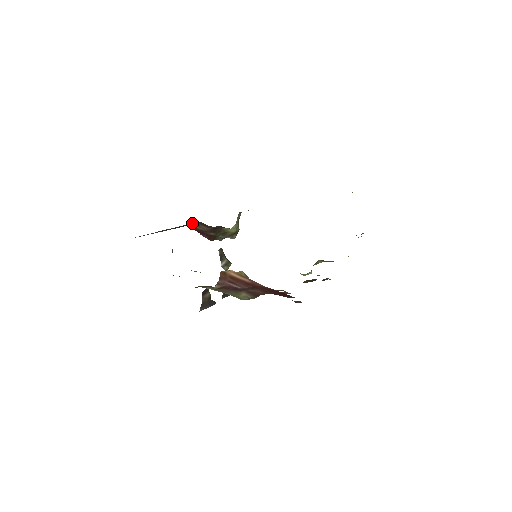
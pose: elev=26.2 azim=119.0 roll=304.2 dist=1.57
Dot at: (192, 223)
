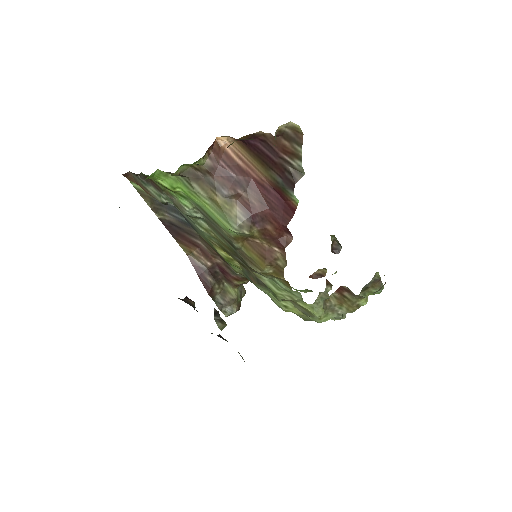
Dot at: (192, 231)
